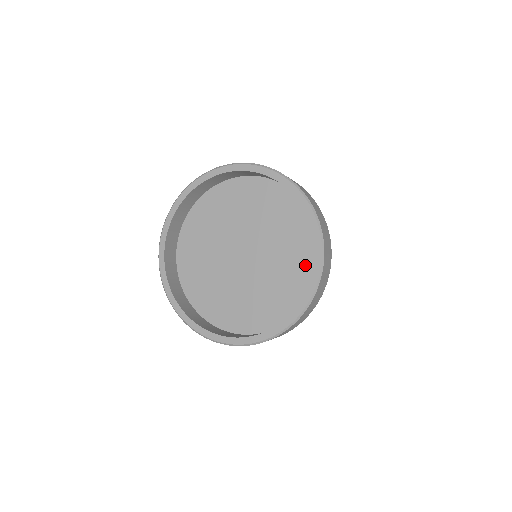
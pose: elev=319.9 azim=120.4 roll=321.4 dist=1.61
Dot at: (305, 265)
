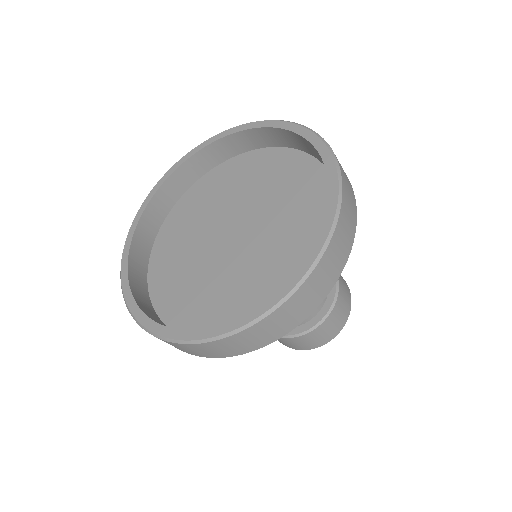
Dot at: occluded
